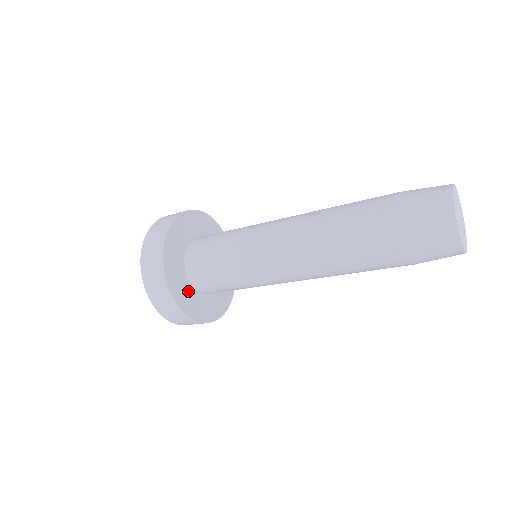
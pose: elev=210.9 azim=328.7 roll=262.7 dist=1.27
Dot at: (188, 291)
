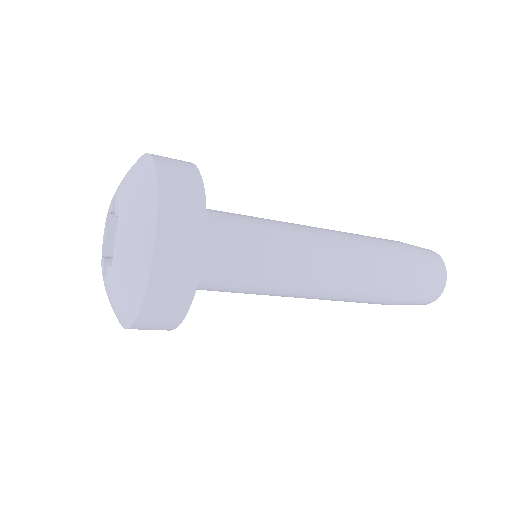
Dot at: occluded
